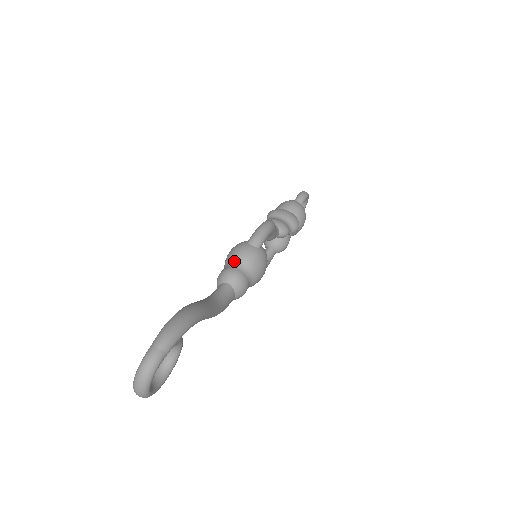
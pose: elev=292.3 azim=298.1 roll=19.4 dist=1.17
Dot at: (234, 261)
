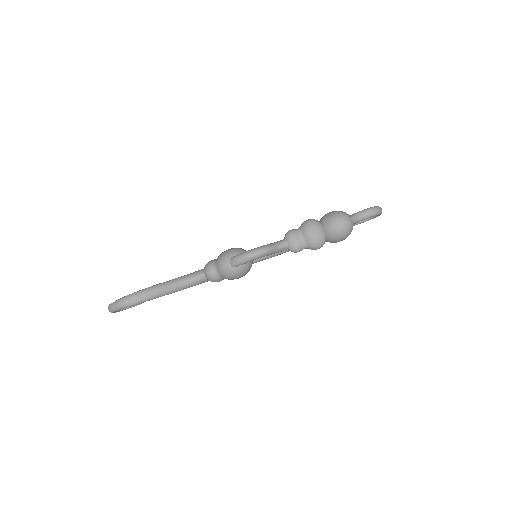
Dot at: (216, 263)
